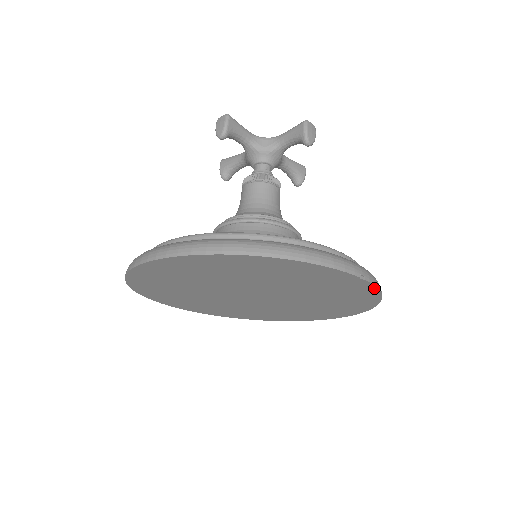
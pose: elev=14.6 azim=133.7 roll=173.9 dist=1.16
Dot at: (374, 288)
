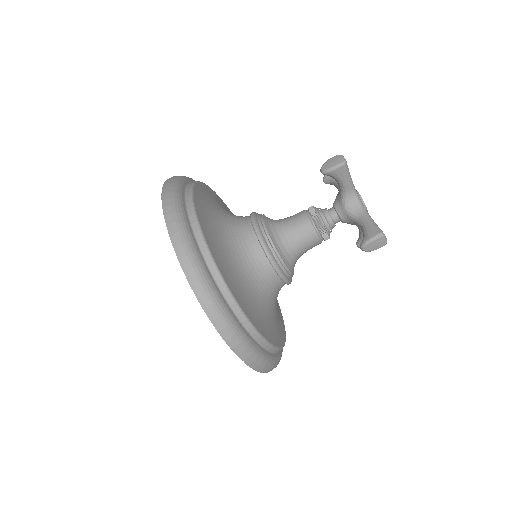
Dot at: (255, 368)
